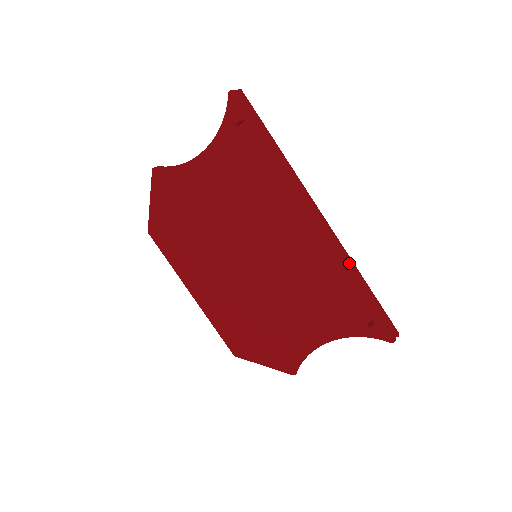
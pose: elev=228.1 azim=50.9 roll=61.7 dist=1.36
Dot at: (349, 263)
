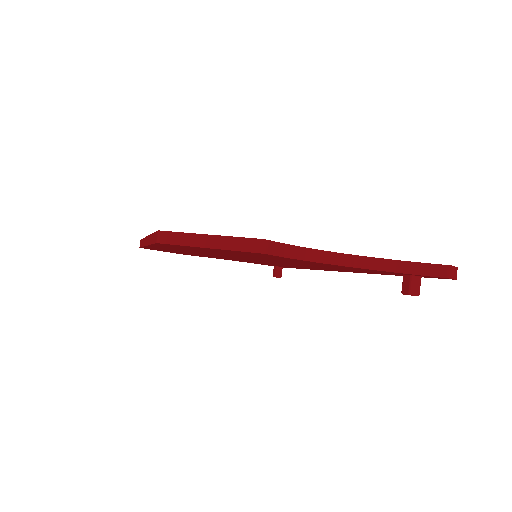
Dot at: occluded
